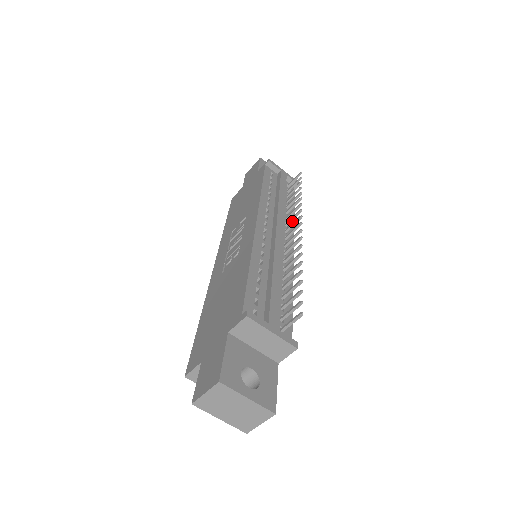
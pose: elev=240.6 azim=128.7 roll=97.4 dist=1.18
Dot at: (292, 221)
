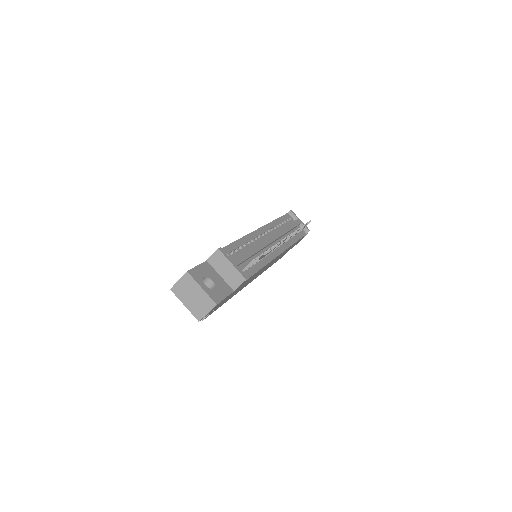
Dot at: (290, 243)
